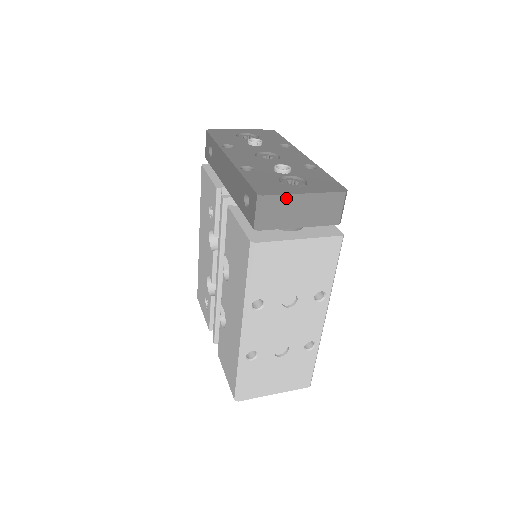
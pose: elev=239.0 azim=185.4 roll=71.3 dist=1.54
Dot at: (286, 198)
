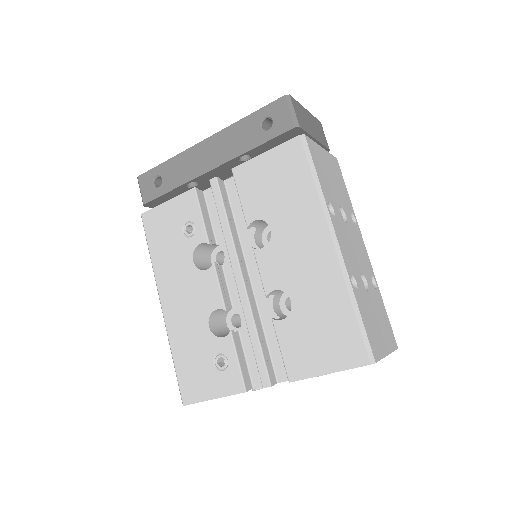
Dot at: (300, 106)
